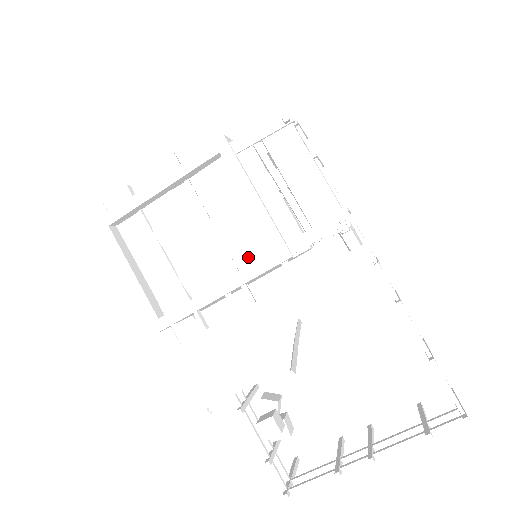
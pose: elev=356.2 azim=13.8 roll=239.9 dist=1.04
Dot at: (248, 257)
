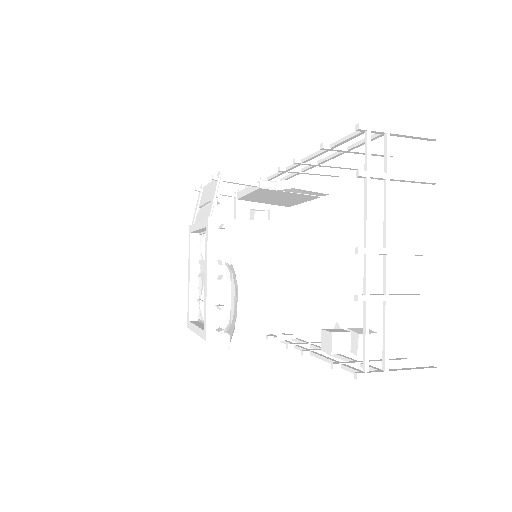
Dot at: occluded
